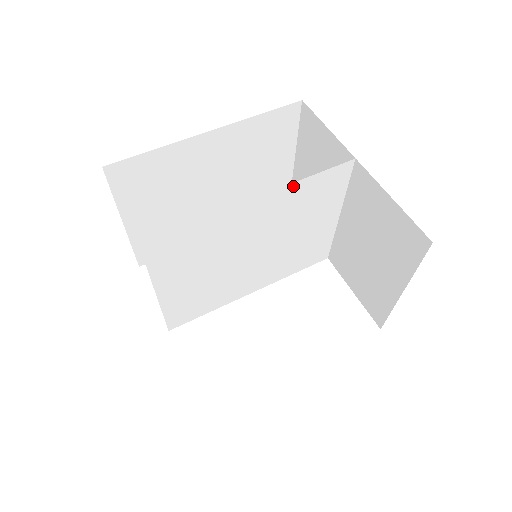
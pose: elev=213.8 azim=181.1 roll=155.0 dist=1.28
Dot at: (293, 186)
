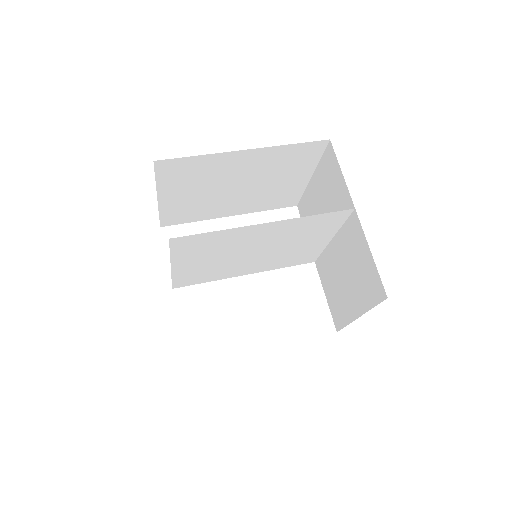
Dot at: (299, 219)
